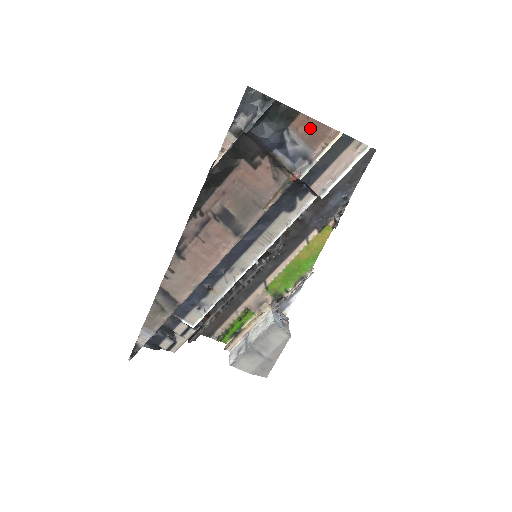
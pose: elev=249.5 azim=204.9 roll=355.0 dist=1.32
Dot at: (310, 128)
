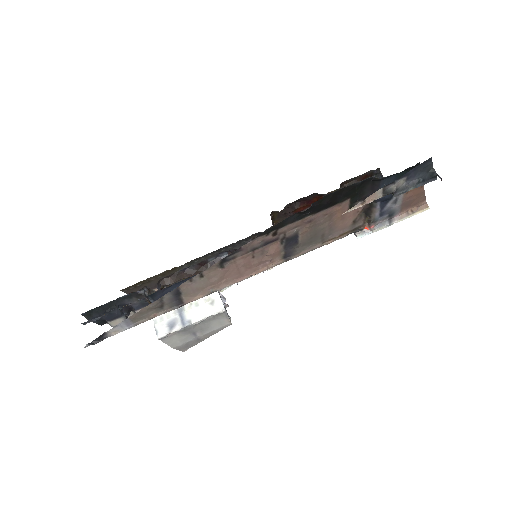
Dot at: (415, 194)
